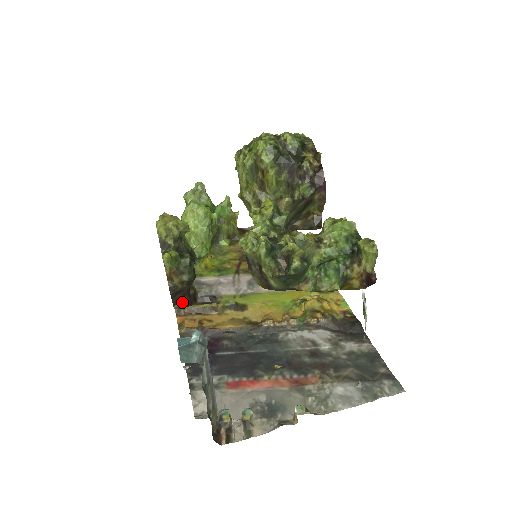
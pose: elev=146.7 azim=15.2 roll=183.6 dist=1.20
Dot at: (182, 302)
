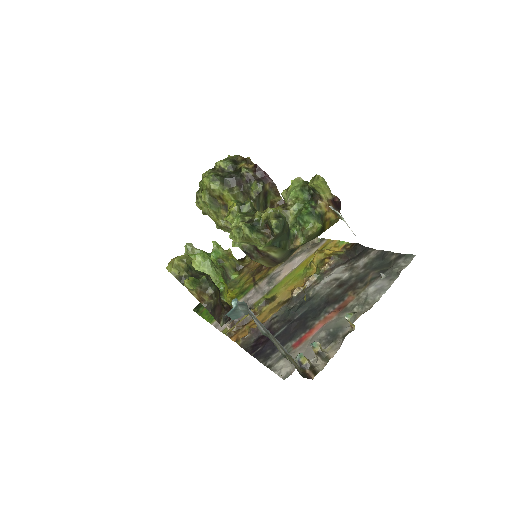
Dot at: (223, 317)
